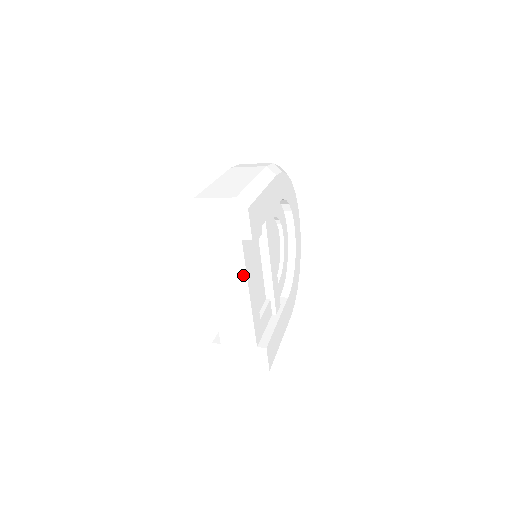
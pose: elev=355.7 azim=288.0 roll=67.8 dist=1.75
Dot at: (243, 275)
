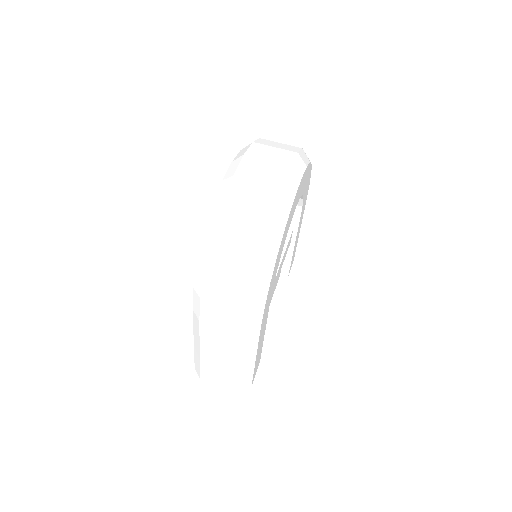
Dot at: occluded
